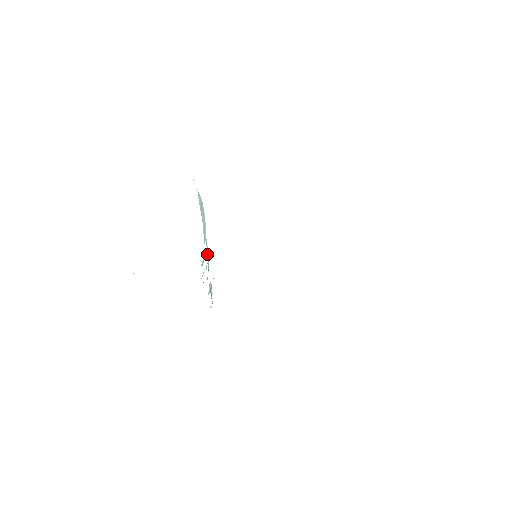
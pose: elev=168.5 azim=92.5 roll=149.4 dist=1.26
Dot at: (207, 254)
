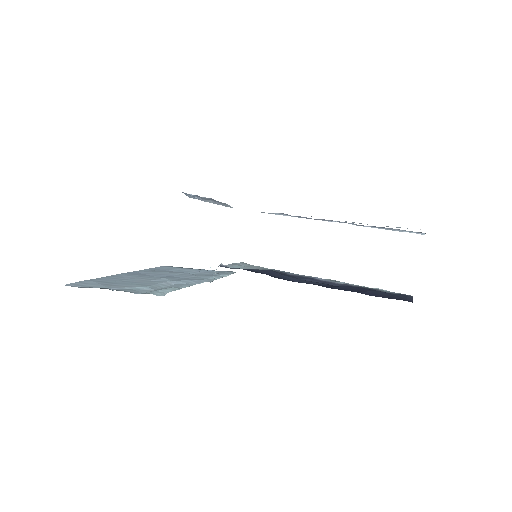
Dot at: occluded
